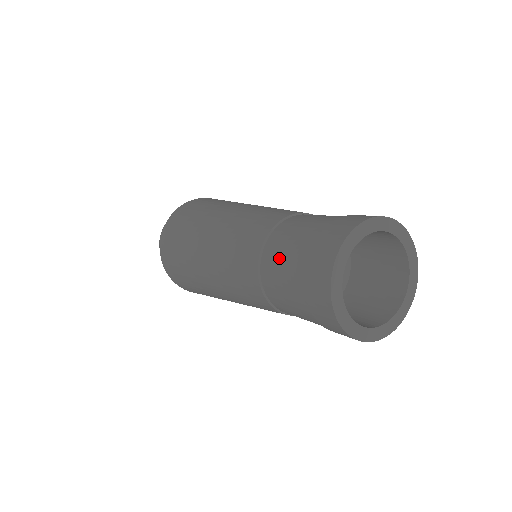
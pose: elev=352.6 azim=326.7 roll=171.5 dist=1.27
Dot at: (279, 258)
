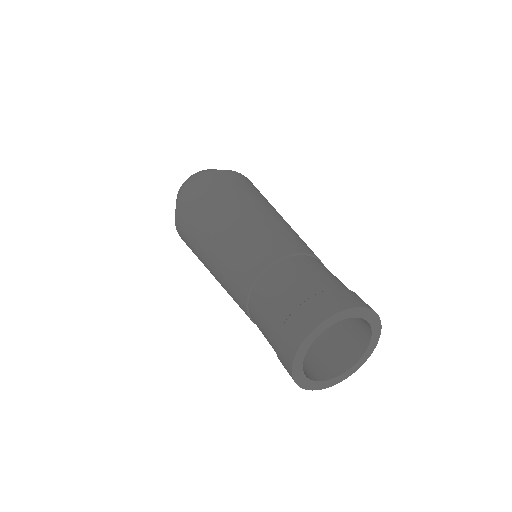
Dot at: (275, 288)
